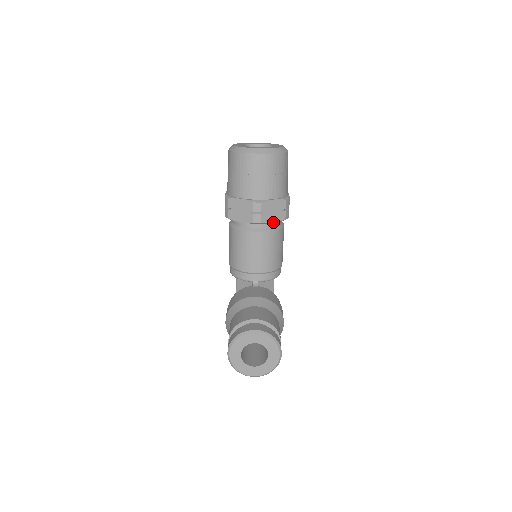
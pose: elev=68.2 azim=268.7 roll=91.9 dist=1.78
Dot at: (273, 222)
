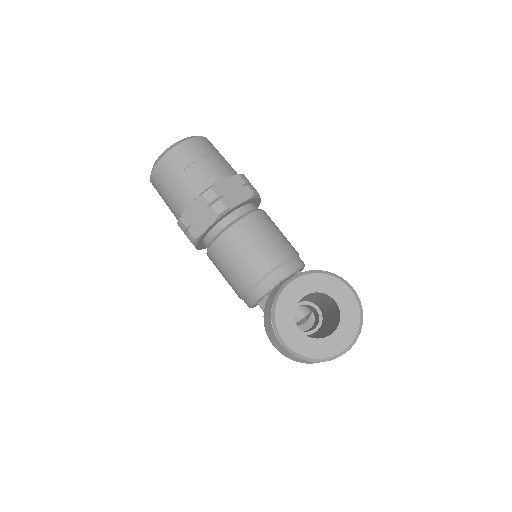
Dot at: (242, 202)
